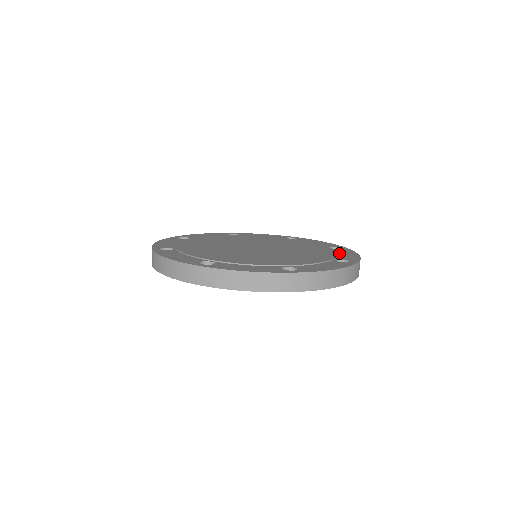
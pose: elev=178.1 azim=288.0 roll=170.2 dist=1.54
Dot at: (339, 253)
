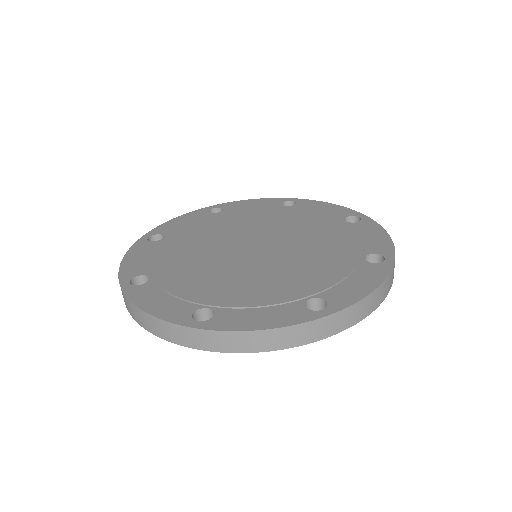
Dot at: (362, 235)
